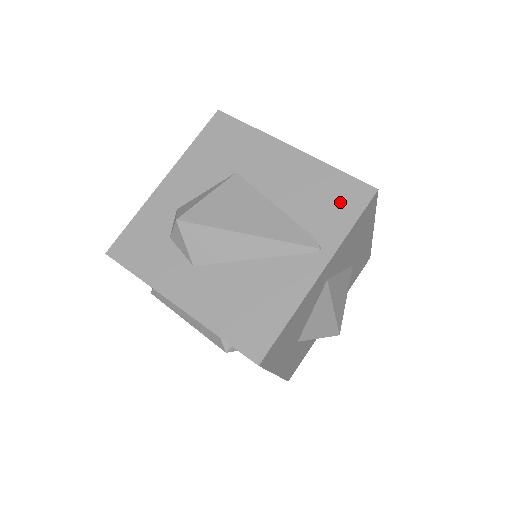
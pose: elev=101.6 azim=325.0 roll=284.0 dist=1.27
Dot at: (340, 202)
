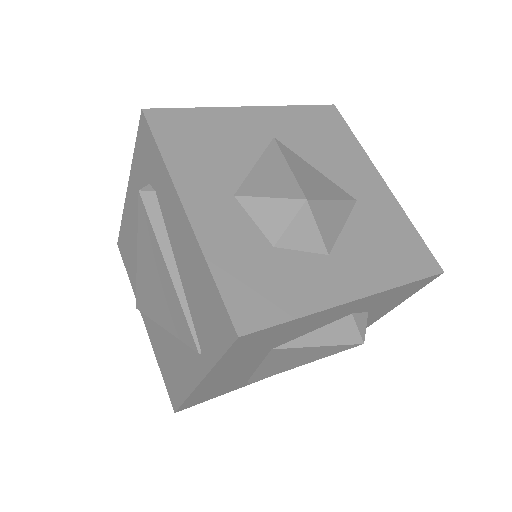
Dot at: occluded
